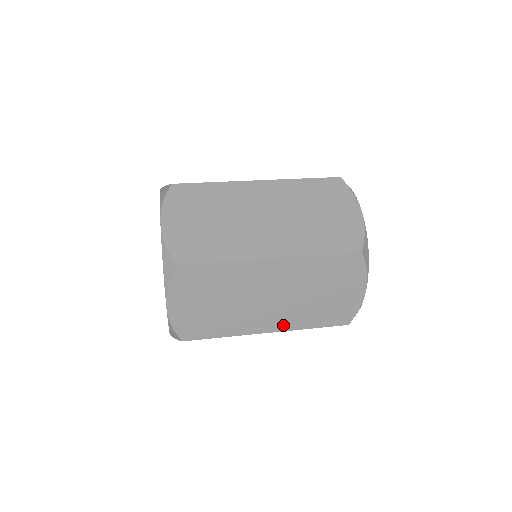
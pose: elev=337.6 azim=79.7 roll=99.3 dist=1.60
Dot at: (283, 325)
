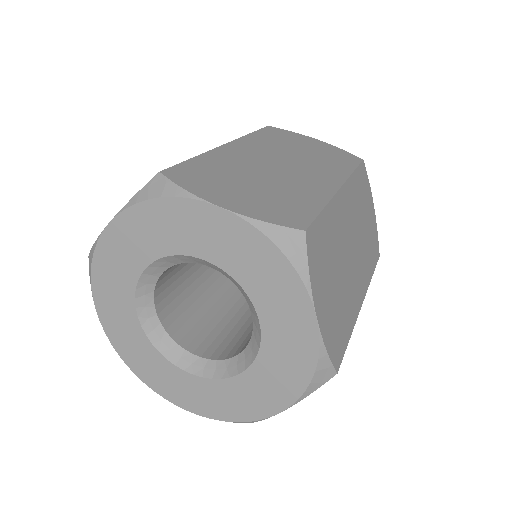
Dot at: (364, 283)
